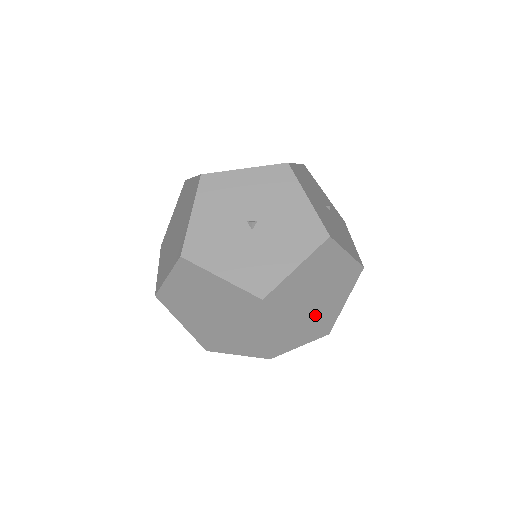
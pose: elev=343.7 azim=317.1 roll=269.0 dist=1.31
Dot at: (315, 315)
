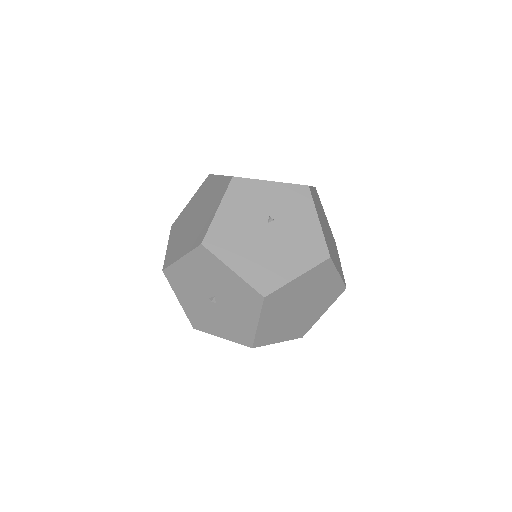
Dot at: (314, 303)
